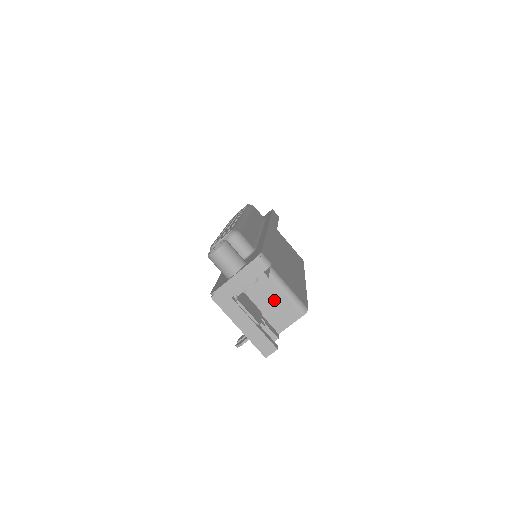
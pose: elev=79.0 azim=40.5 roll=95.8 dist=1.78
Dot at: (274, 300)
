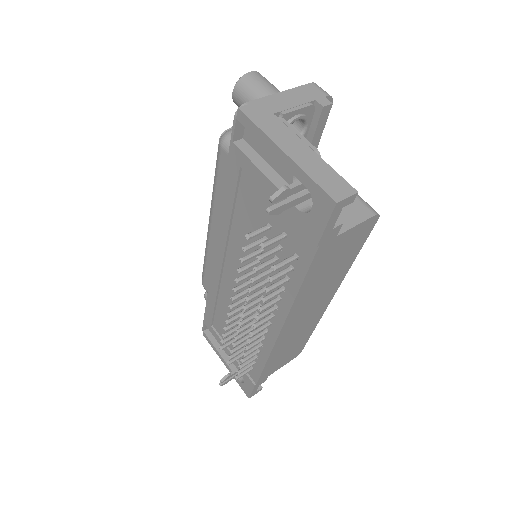
Dot at: occluded
